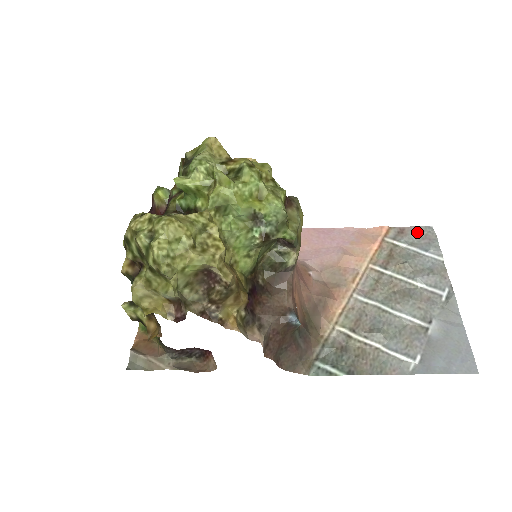
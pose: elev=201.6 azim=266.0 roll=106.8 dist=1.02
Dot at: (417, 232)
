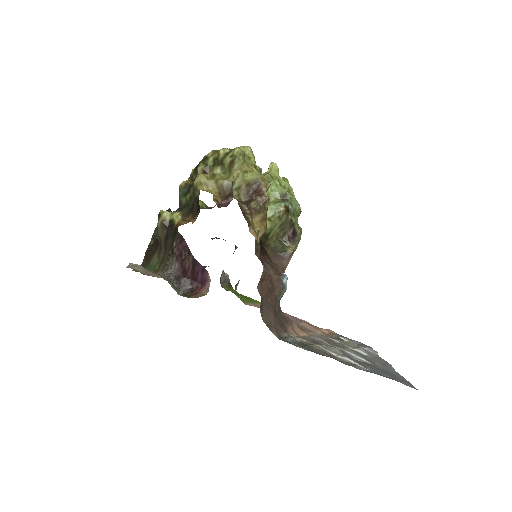
Dot at: (356, 341)
